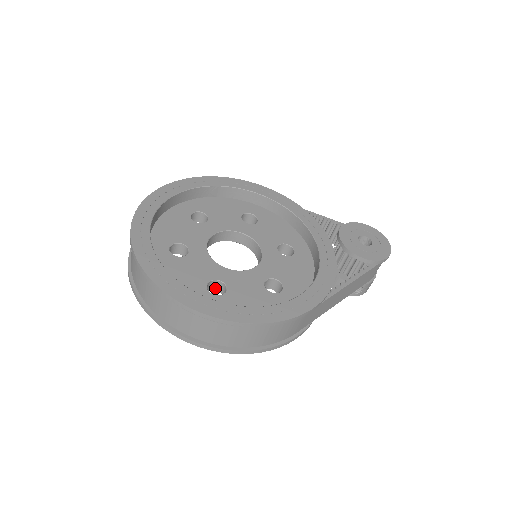
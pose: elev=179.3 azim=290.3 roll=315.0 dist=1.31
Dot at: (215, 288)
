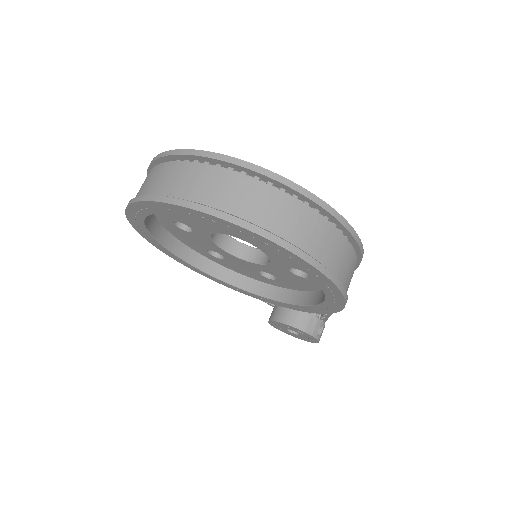
Dot at: occluded
